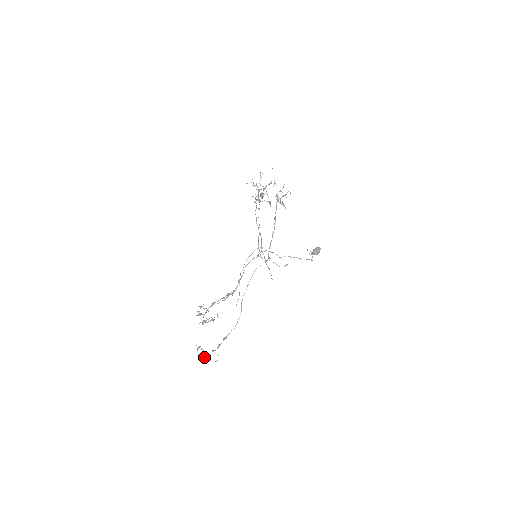
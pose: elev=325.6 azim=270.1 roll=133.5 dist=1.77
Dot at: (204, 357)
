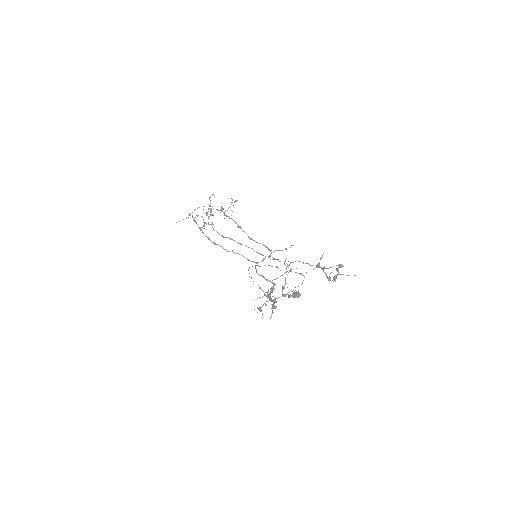
Dot at: (338, 265)
